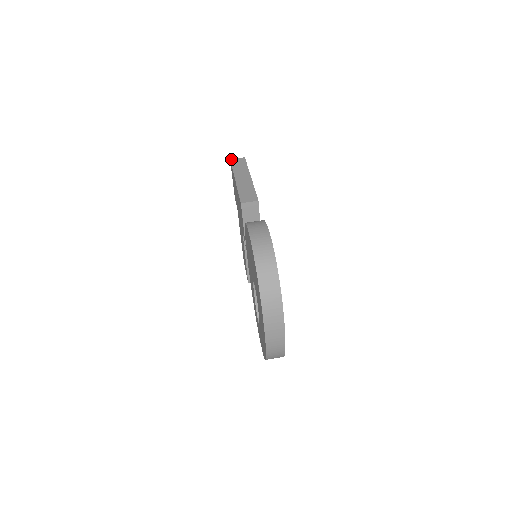
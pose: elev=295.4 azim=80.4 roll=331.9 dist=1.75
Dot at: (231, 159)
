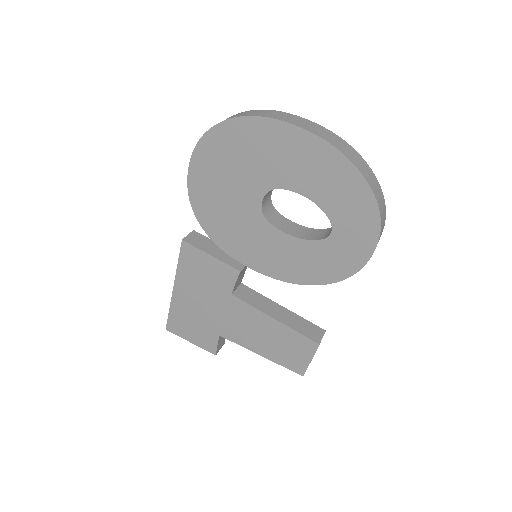
Dot at: (166, 328)
